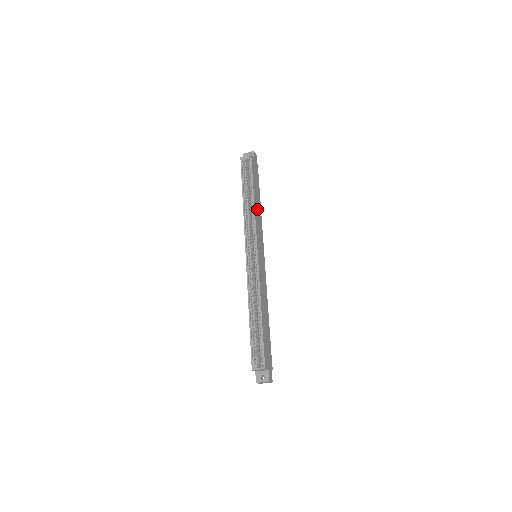
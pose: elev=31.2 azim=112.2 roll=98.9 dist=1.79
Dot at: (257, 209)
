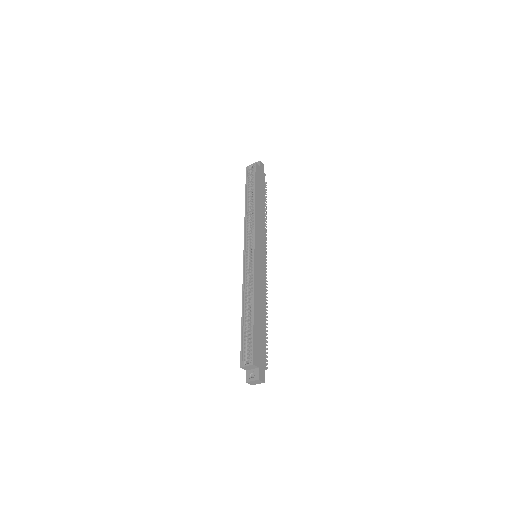
Dot at: (259, 211)
